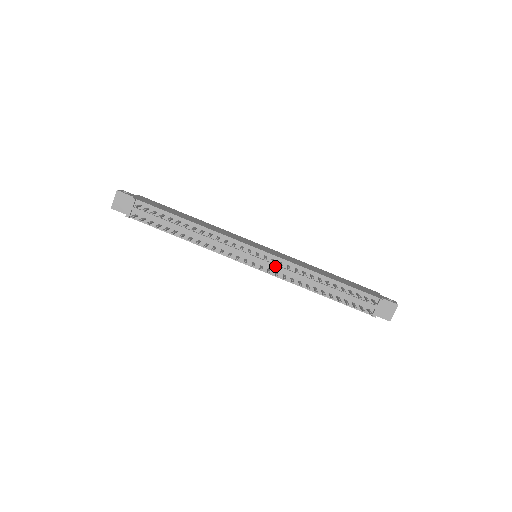
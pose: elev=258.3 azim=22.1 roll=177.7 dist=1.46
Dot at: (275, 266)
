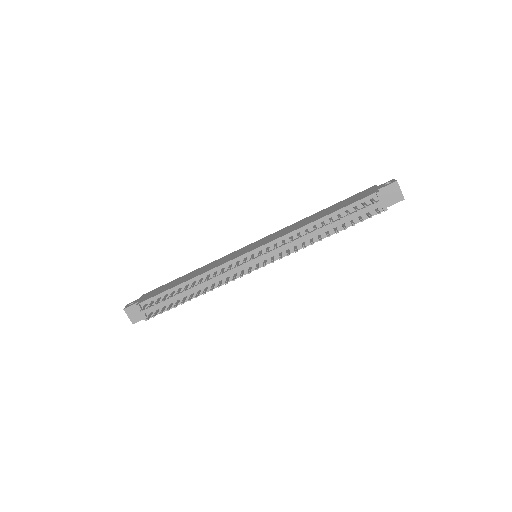
Dot at: (274, 251)
